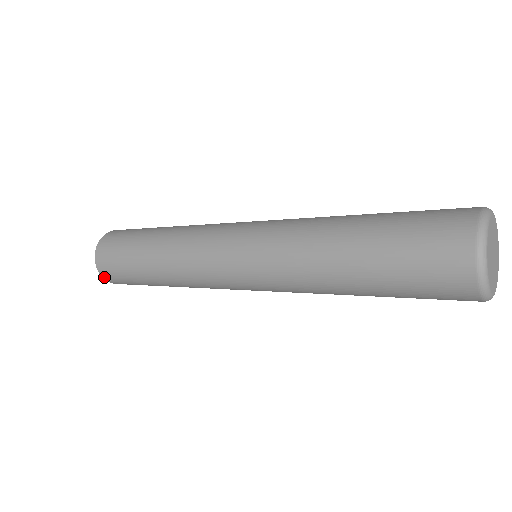
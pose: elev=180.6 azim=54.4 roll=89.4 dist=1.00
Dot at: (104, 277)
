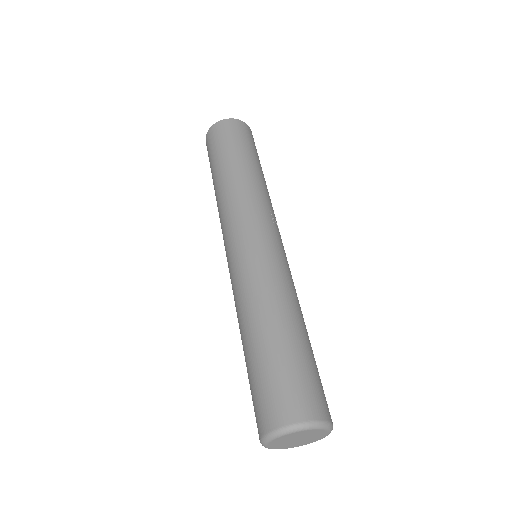
Dot at: occluded
